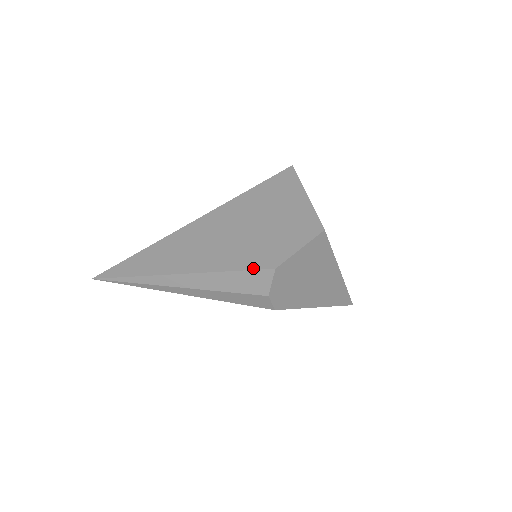
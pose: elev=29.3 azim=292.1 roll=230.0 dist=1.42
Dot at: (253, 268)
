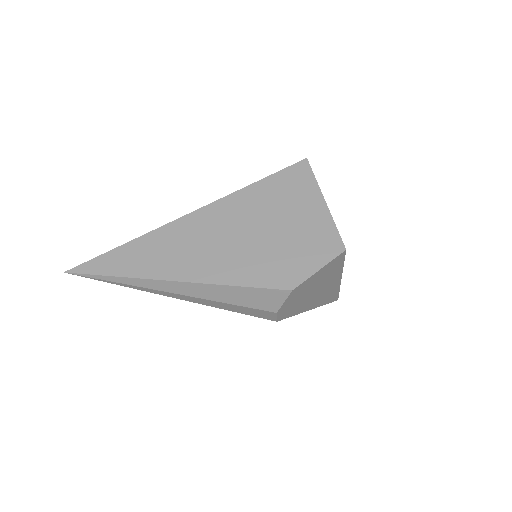
Dot at: (267, 286)
